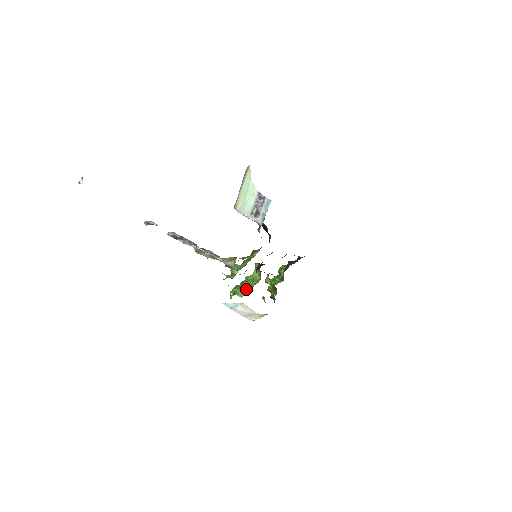
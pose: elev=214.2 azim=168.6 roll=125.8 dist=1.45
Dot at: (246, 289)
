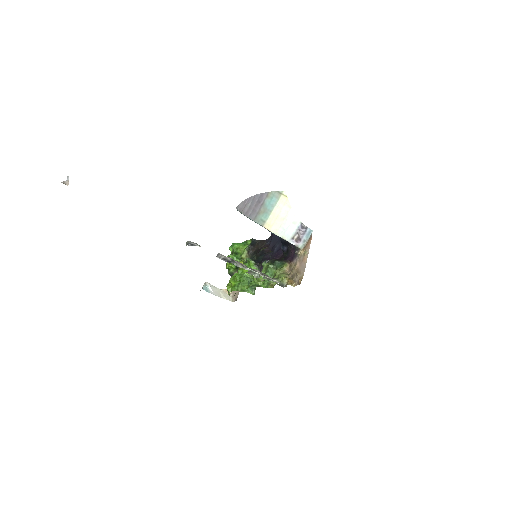
Dot at: occluded
